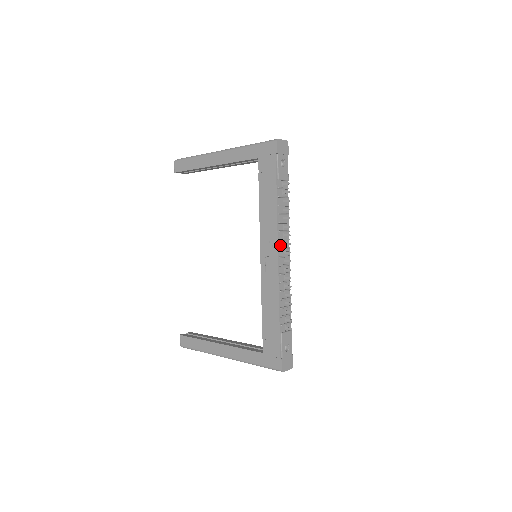
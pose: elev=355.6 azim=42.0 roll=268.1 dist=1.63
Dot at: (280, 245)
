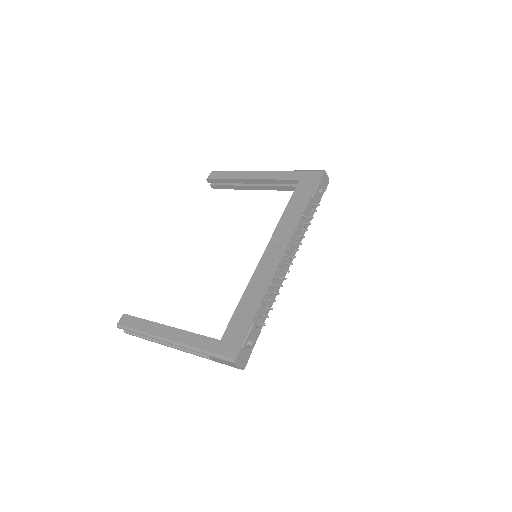
Dot at: (289, 247)
